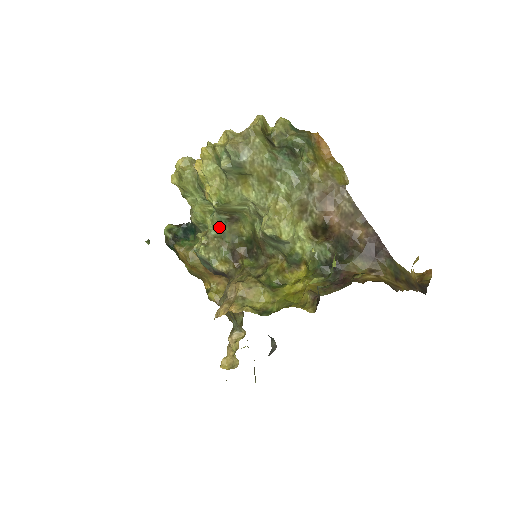
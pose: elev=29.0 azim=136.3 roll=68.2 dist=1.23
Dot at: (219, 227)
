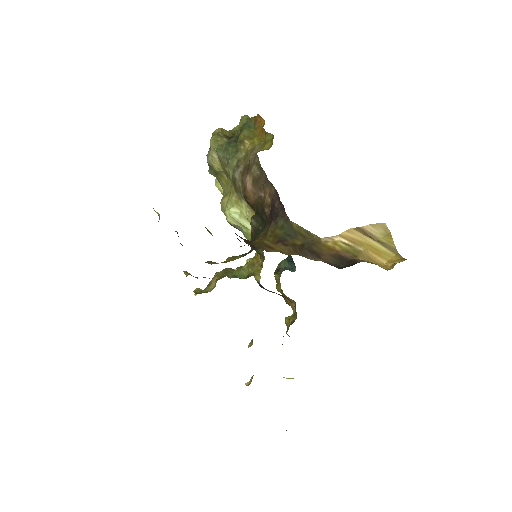
Dot at: occluded
